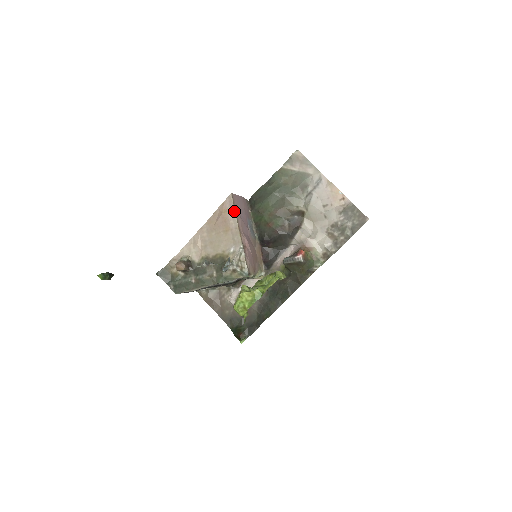
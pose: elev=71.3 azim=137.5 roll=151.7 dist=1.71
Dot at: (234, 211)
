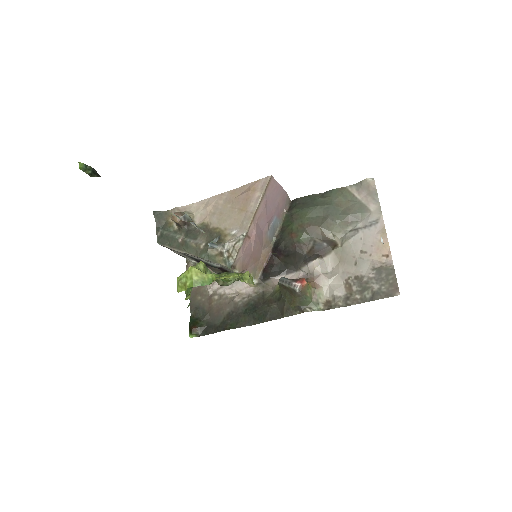
Dot at: (262, 194)
